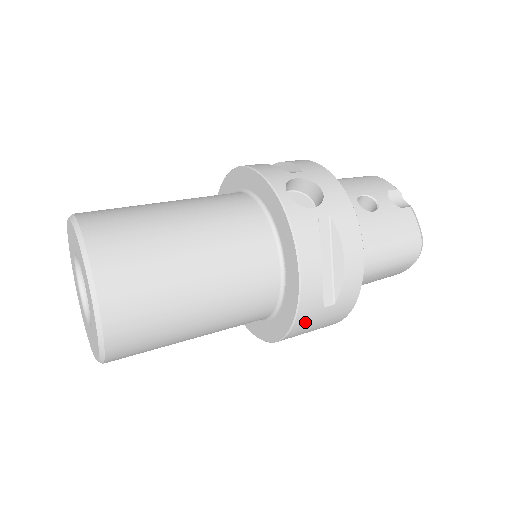
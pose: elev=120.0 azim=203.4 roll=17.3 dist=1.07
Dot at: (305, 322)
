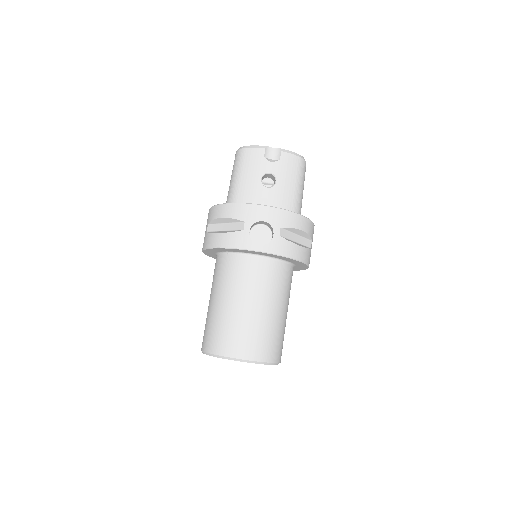
Dot at: occluded
